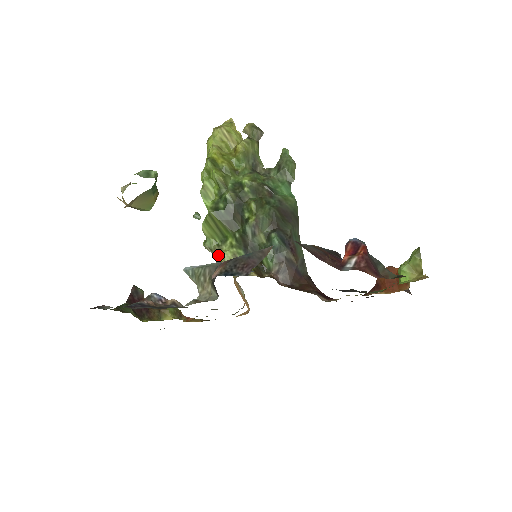
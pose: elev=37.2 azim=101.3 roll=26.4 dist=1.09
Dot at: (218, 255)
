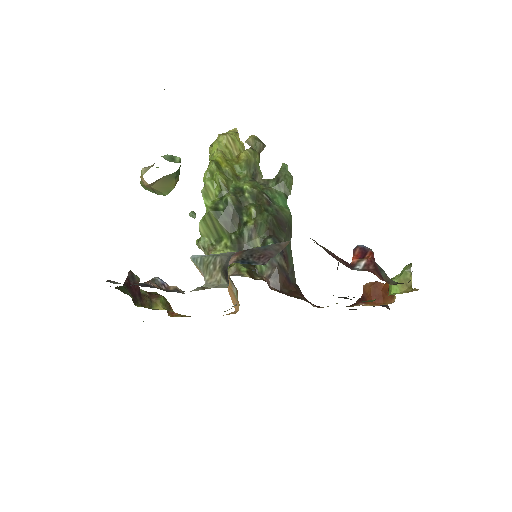
Dot at: occluded
